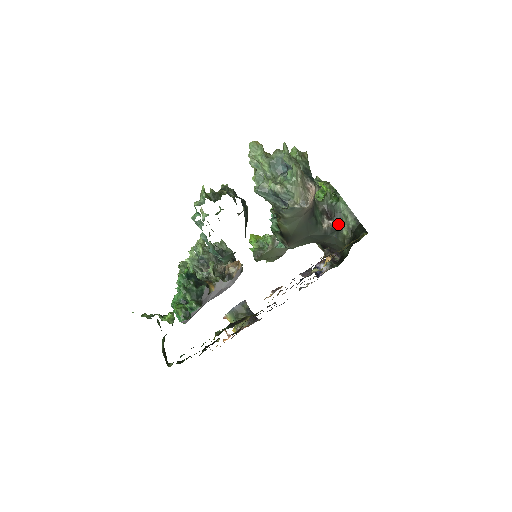
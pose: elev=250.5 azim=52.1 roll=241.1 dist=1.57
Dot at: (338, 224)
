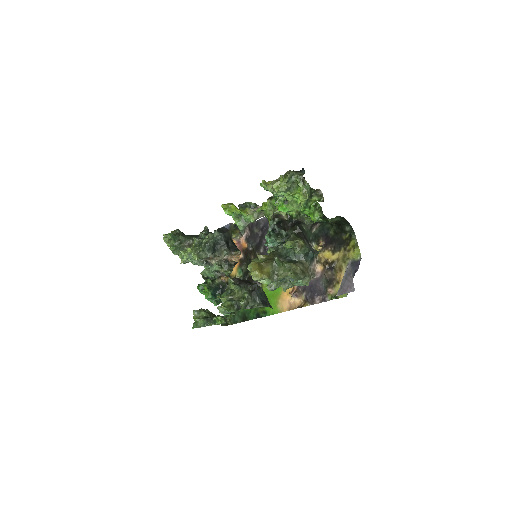
Dot at: (324, 223)
